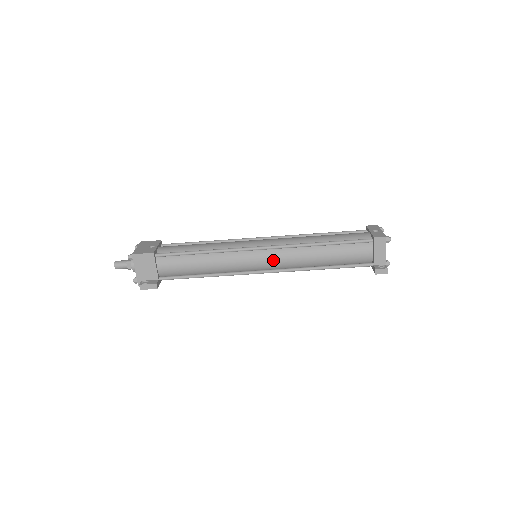
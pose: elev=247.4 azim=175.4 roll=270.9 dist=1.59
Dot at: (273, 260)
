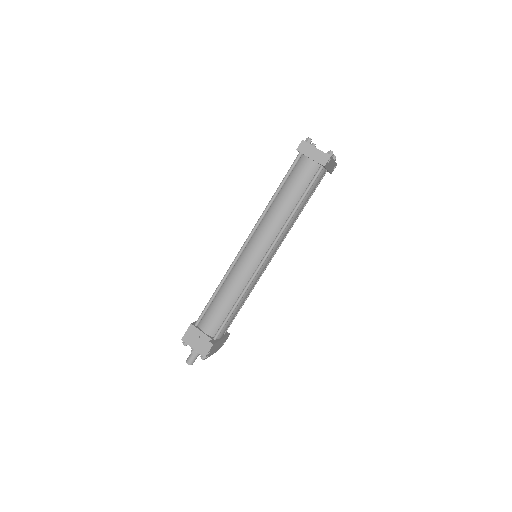
Dot at: (260, 242)
